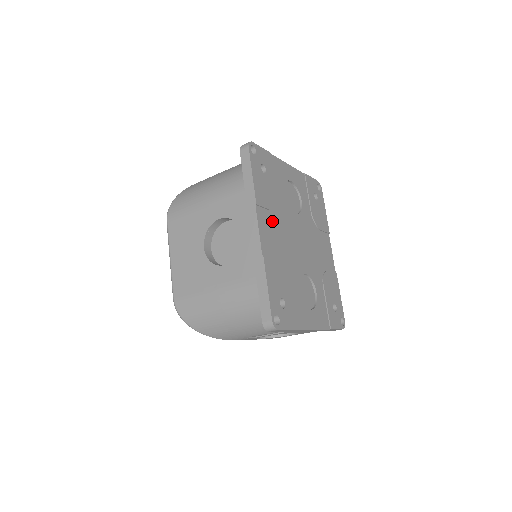
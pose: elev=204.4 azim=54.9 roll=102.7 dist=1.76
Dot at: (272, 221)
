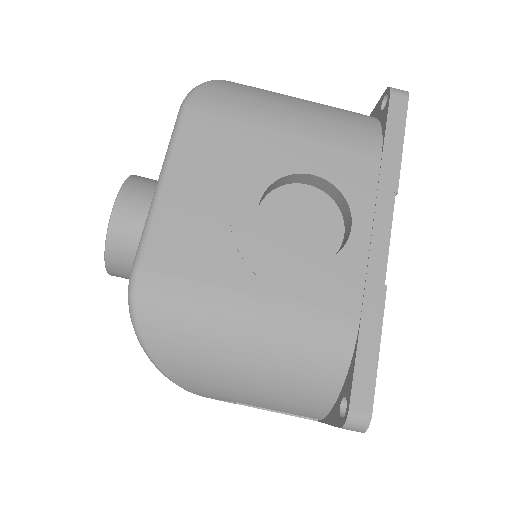
Dot at: occluded
